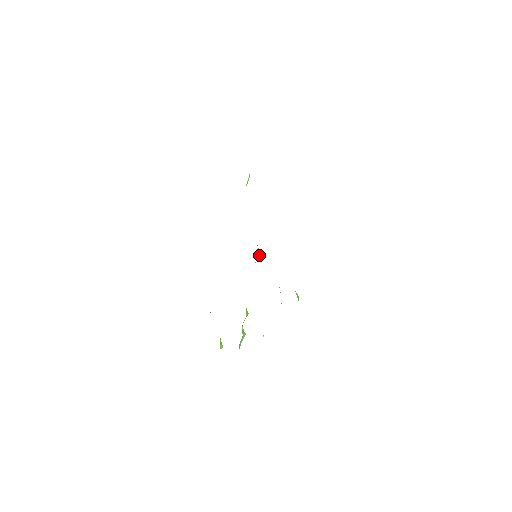
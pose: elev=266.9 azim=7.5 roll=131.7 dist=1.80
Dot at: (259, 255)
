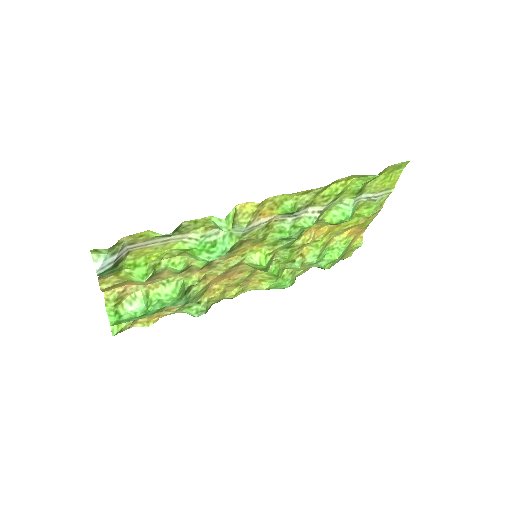
Dot at: (260, 264)
